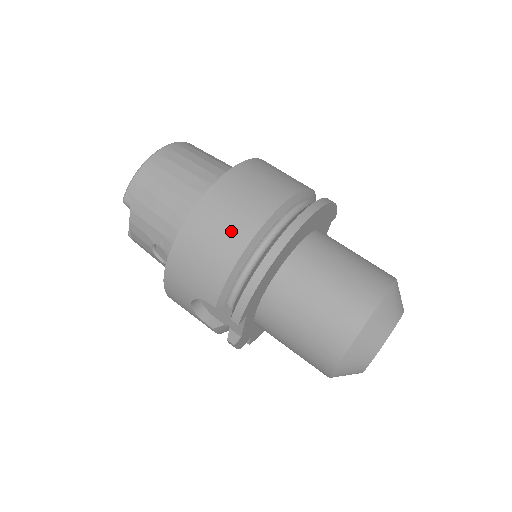
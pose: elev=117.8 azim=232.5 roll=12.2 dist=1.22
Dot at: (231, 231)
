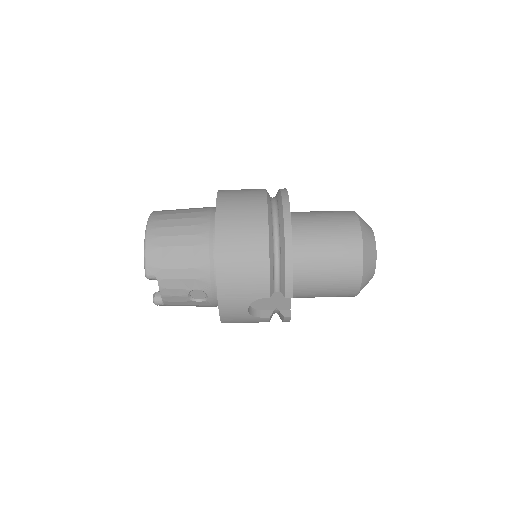
Dot at: (252, 241)
